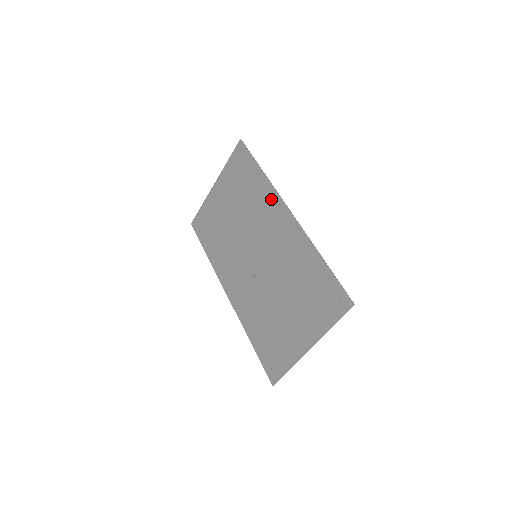
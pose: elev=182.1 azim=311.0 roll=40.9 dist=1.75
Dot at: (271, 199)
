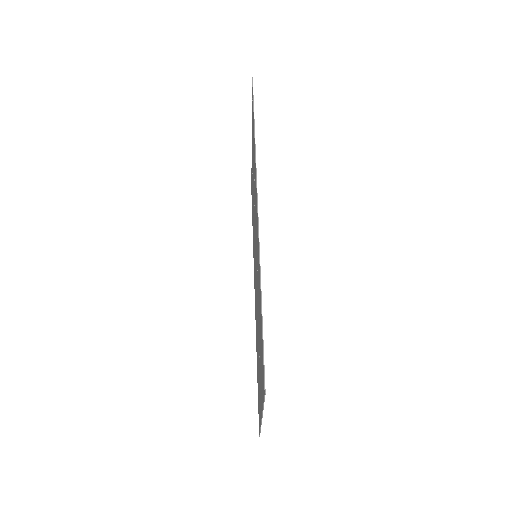
Dot at: (255, 178)
